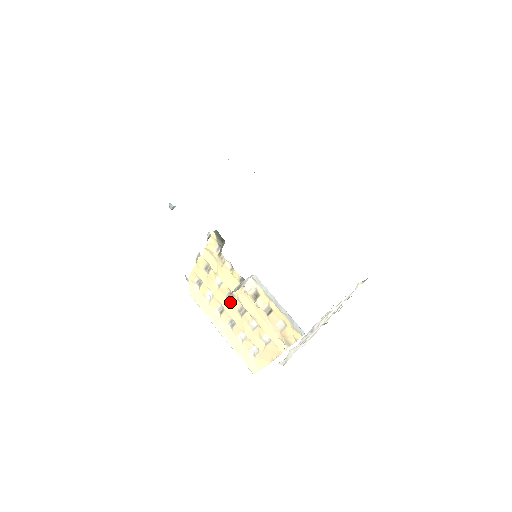
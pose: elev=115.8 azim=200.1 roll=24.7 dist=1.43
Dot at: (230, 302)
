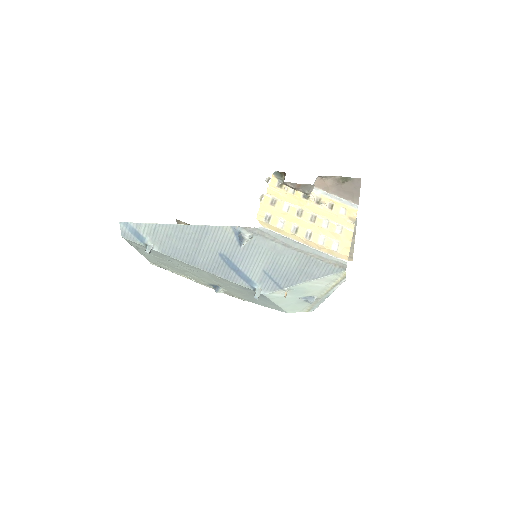
Dot at: (301, 217)
